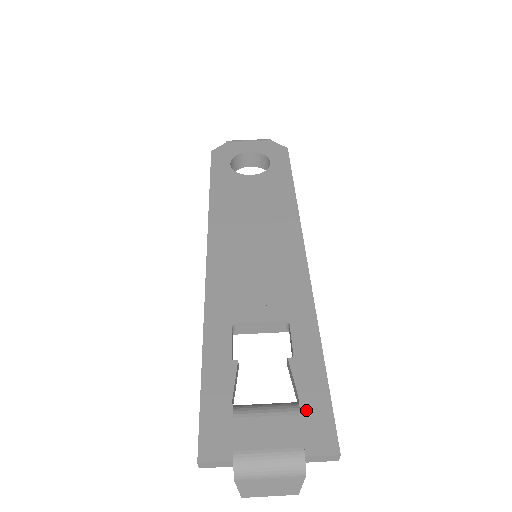
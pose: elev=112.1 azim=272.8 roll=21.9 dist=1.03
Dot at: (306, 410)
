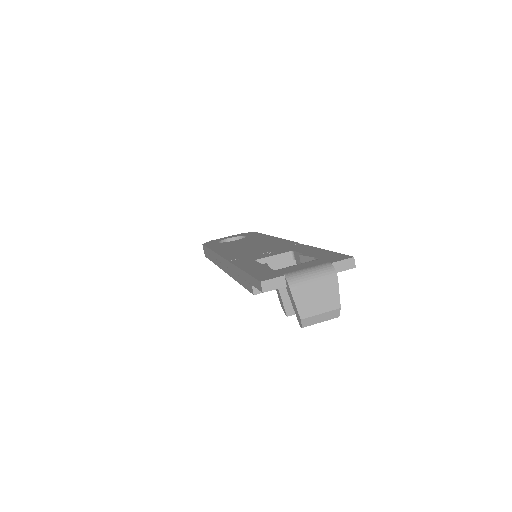
Dot at: (322, 257)
